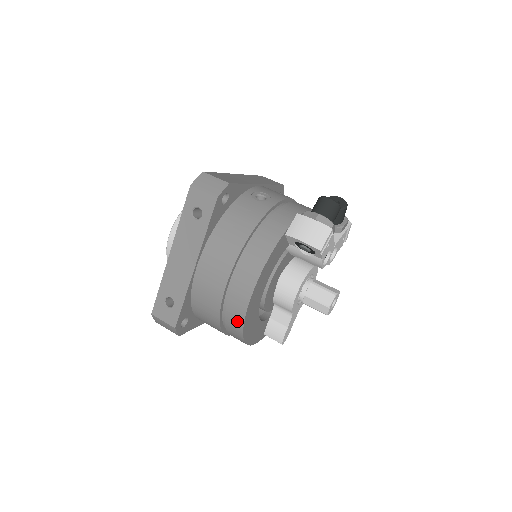
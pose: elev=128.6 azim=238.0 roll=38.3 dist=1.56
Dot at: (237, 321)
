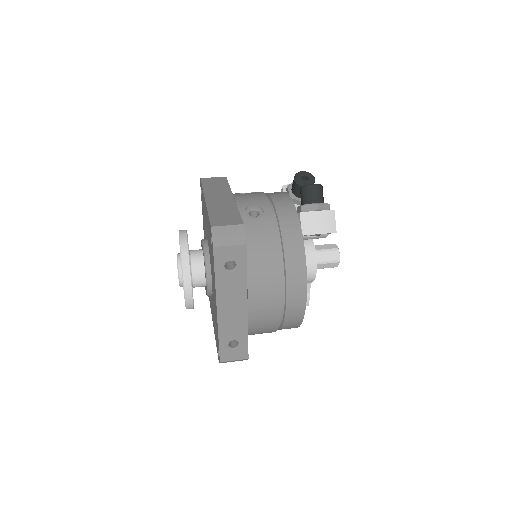
Dot at: (296, 321)
